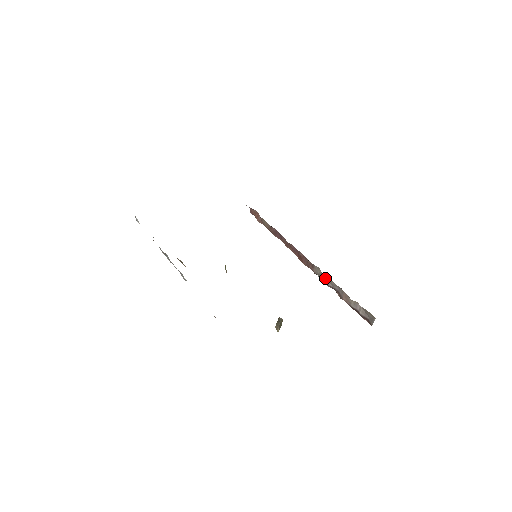
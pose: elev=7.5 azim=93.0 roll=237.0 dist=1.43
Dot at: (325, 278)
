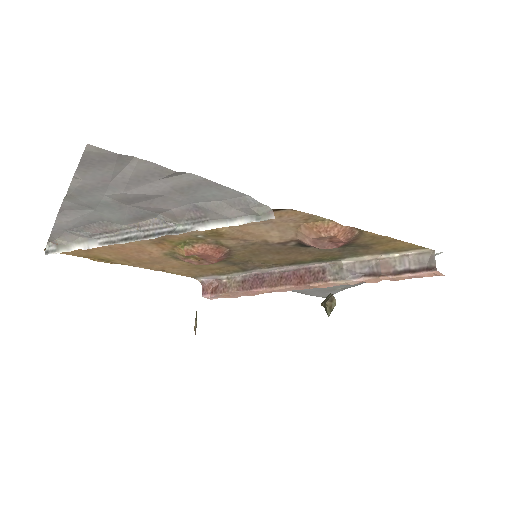
Dot at: (347, 269)
